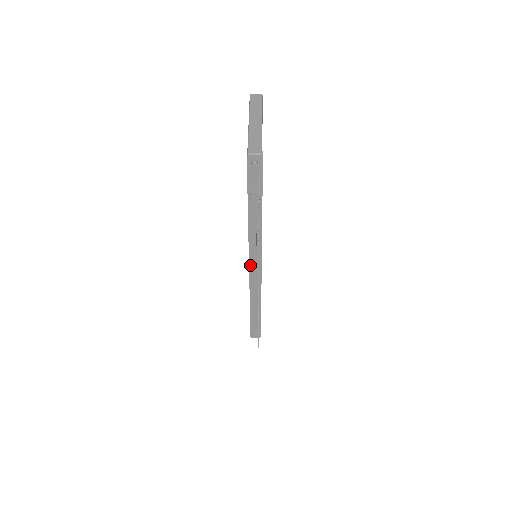
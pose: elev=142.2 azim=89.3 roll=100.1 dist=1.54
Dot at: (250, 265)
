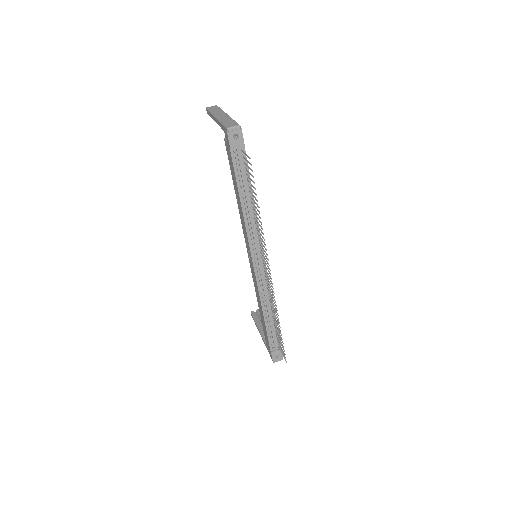
Dot at: (254, 263)
